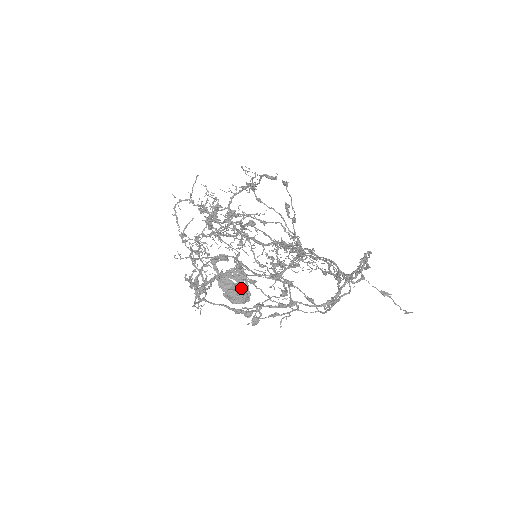
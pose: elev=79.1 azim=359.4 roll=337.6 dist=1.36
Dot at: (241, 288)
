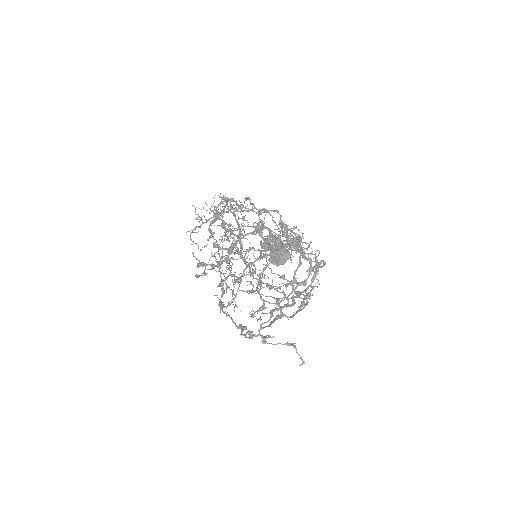
Dot at: (279, 252)
